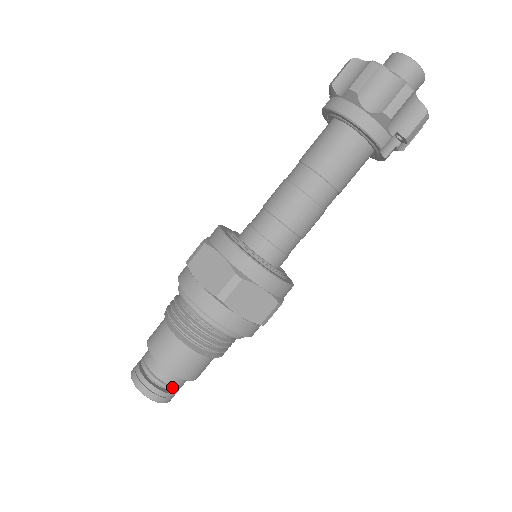
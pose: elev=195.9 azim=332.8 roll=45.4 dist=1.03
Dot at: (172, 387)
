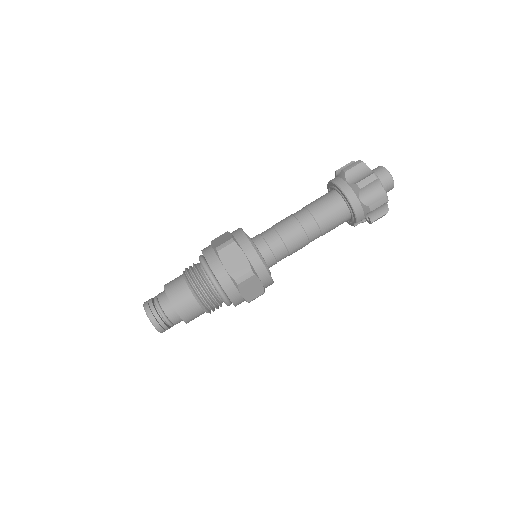
Dot at: (172, 324)
